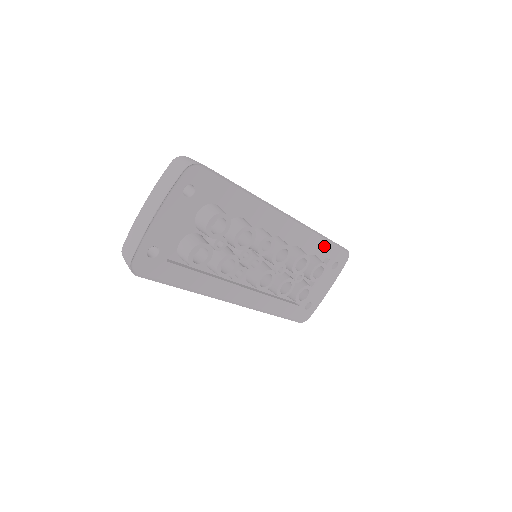
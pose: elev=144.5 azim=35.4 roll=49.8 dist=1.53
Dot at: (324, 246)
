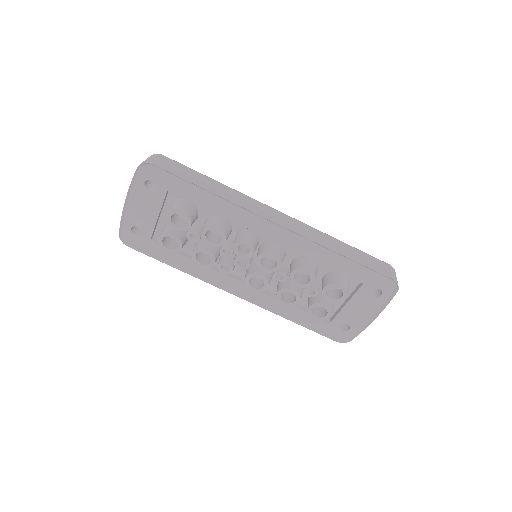
Dot at: (347, 266)
